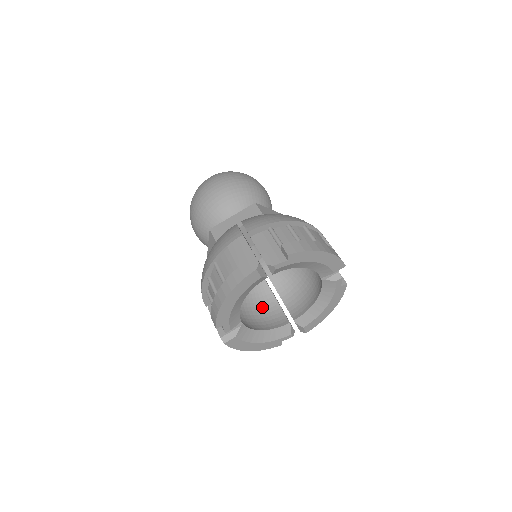
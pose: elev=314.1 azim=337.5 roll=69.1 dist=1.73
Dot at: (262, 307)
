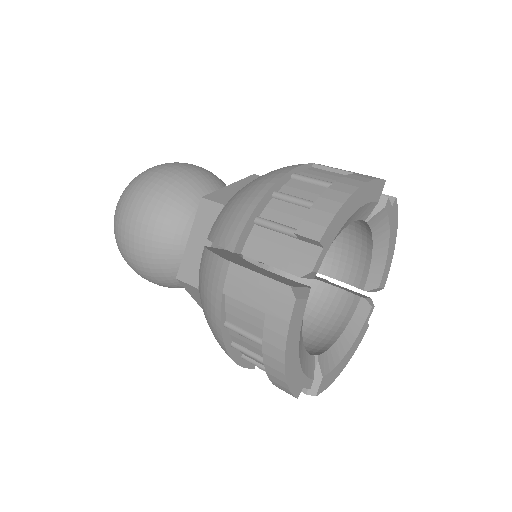
Dot at: (311, 304)
